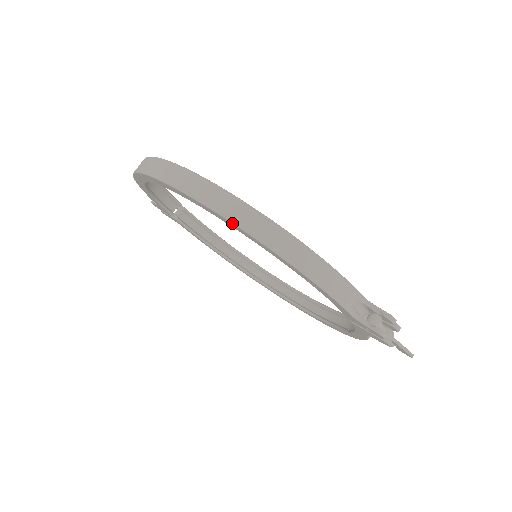
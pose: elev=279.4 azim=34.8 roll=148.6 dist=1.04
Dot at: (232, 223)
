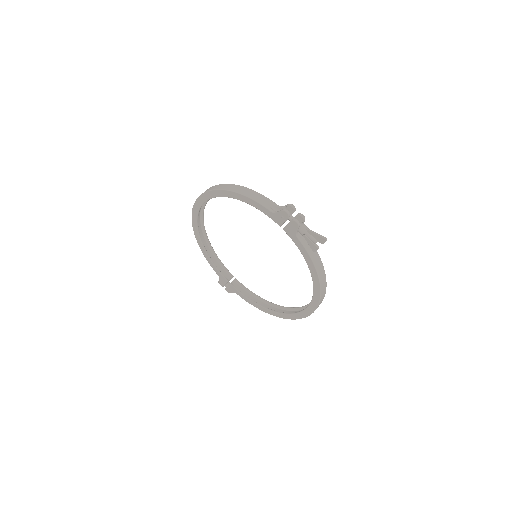
Dot at: (211, 191)
